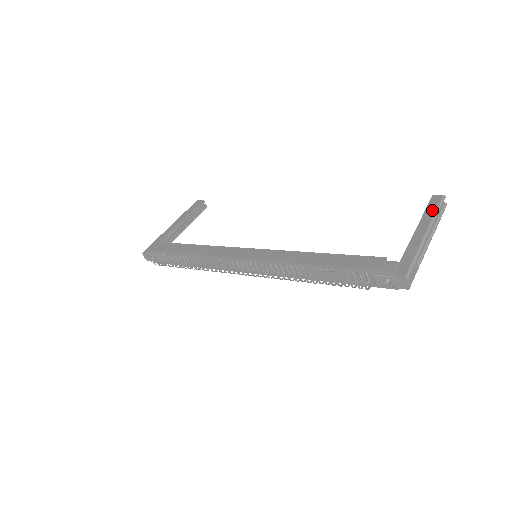
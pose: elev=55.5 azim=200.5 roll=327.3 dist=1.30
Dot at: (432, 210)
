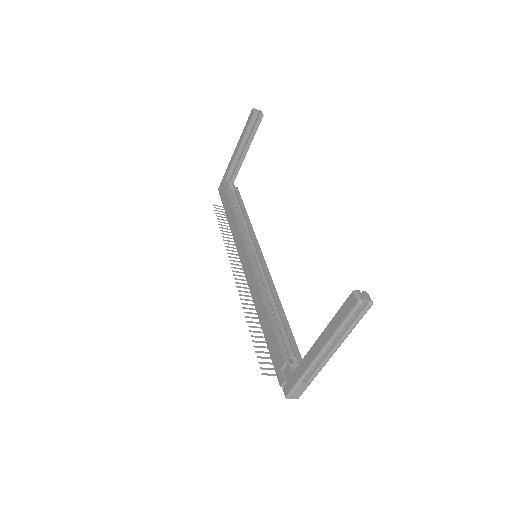
Dot at: (337, 322)
